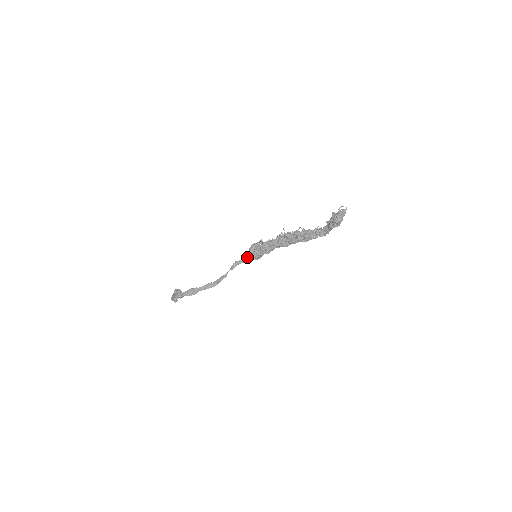
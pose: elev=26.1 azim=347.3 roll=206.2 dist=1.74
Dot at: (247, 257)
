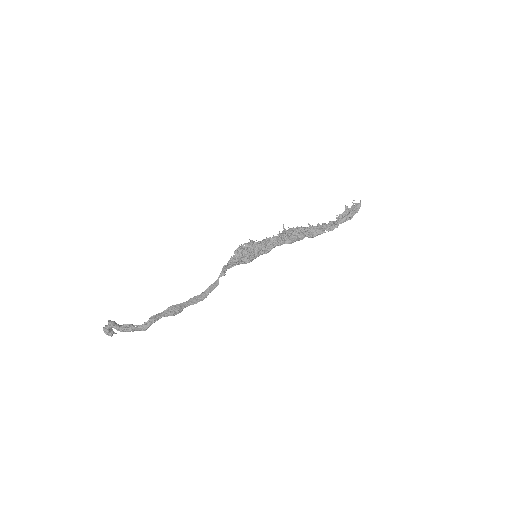
Dot at: (235, 261)
